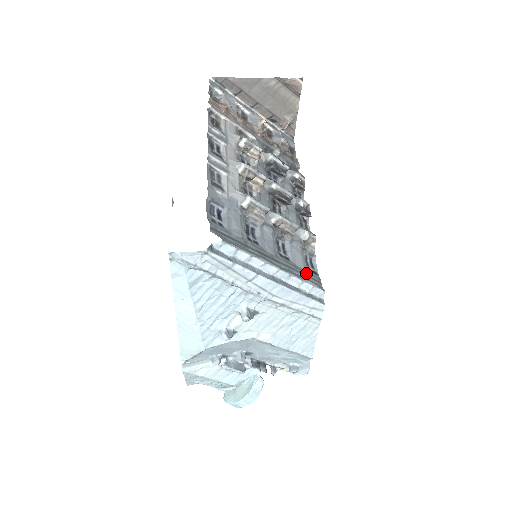
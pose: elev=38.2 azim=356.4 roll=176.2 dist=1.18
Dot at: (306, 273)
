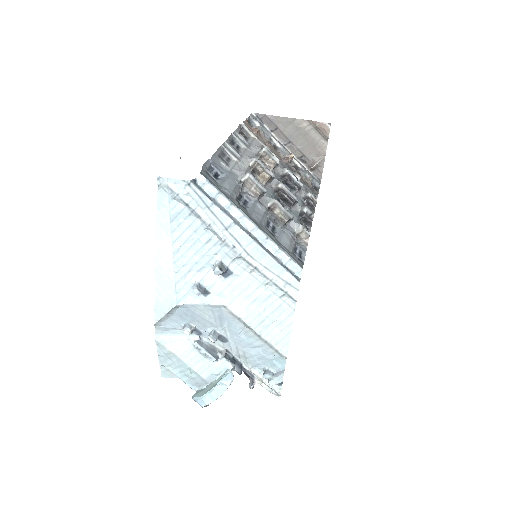
Dot at: (288, 251)
